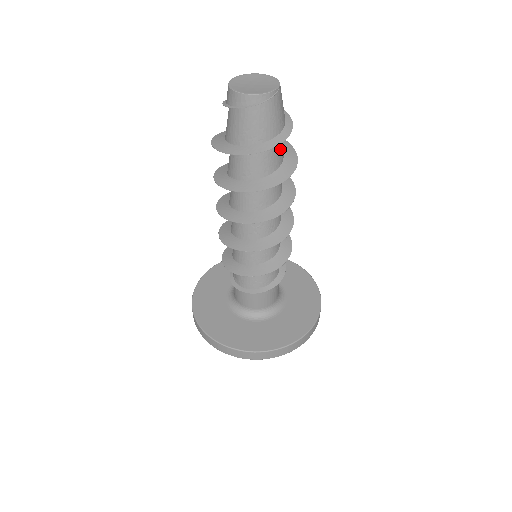
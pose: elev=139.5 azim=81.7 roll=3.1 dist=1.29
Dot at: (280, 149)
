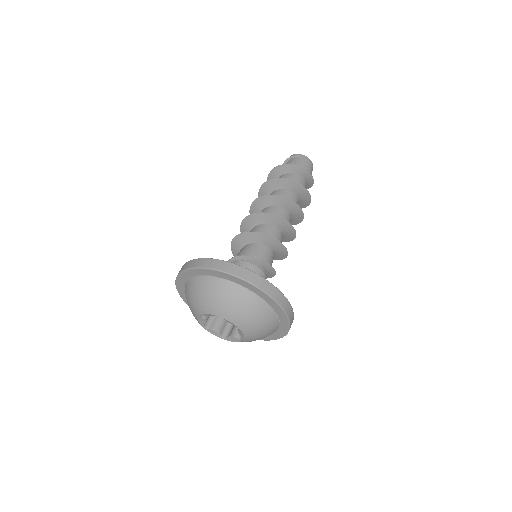
Dot at: (300, 183)
